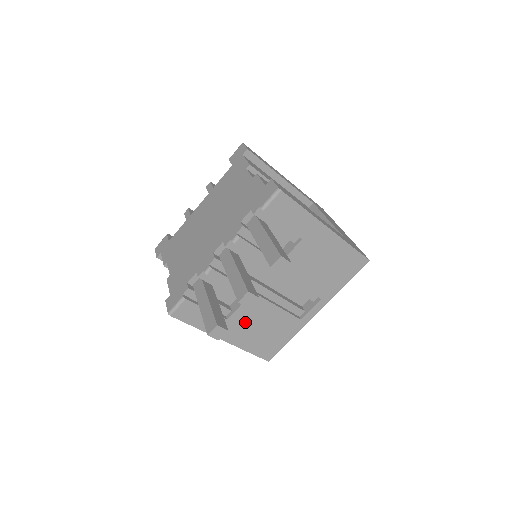
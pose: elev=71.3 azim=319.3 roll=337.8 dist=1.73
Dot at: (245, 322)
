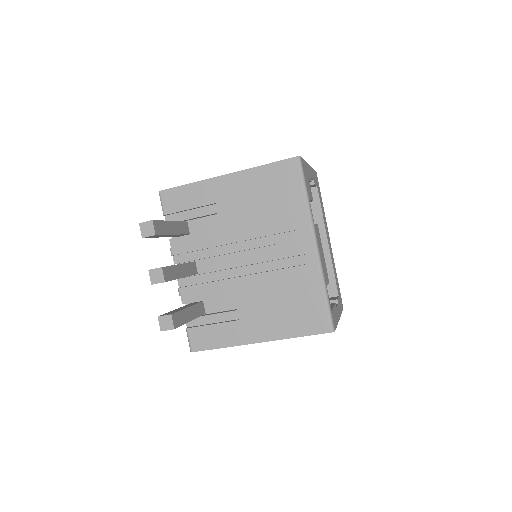
Dot at: (257, 310)
